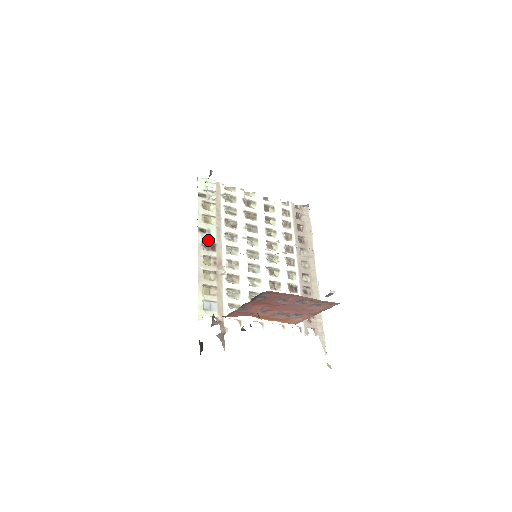
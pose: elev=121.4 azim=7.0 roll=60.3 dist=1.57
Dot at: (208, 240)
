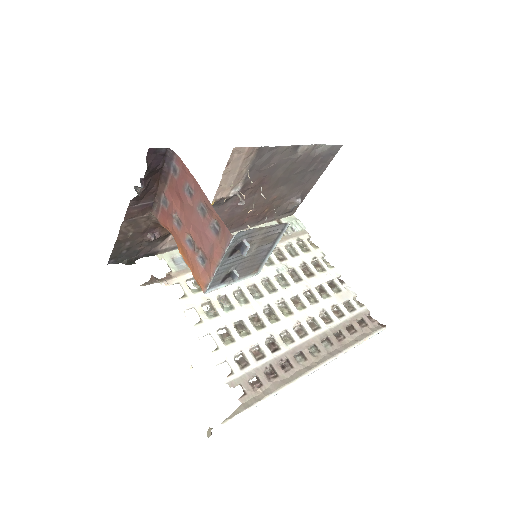
Dot at: occluded
